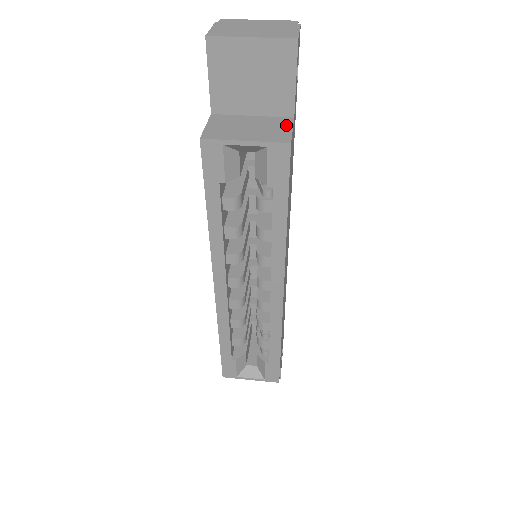
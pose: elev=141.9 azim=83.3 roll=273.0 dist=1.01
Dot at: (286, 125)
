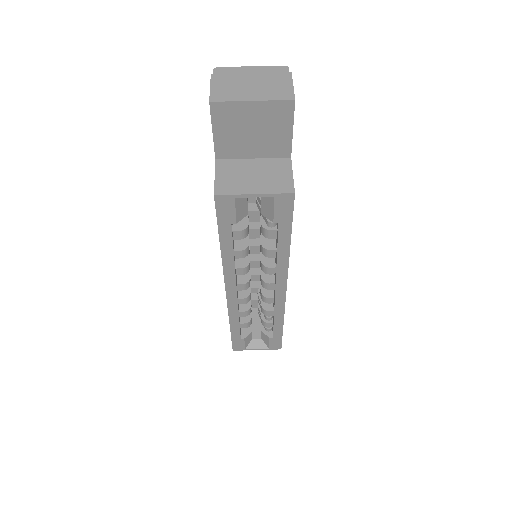
Dot at: (286, 169)
